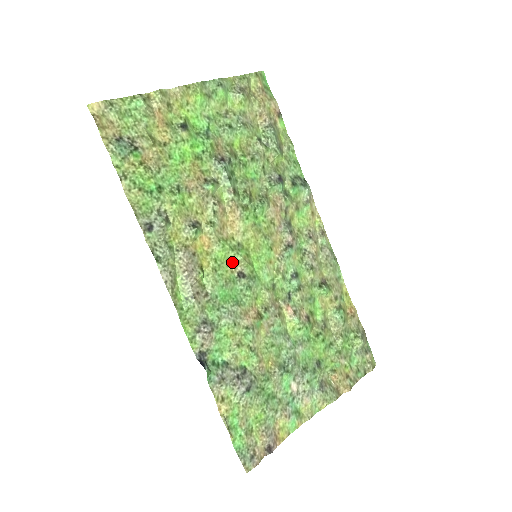
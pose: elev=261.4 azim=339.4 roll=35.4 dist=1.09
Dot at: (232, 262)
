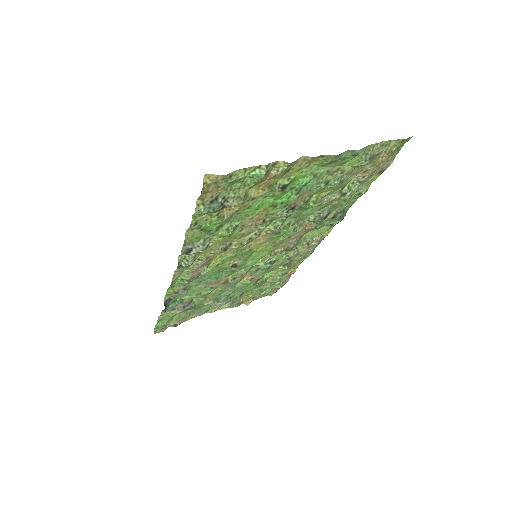
Dot at: (235, 258)
